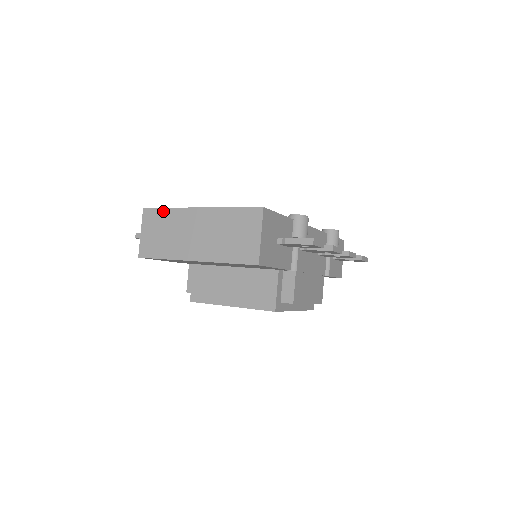
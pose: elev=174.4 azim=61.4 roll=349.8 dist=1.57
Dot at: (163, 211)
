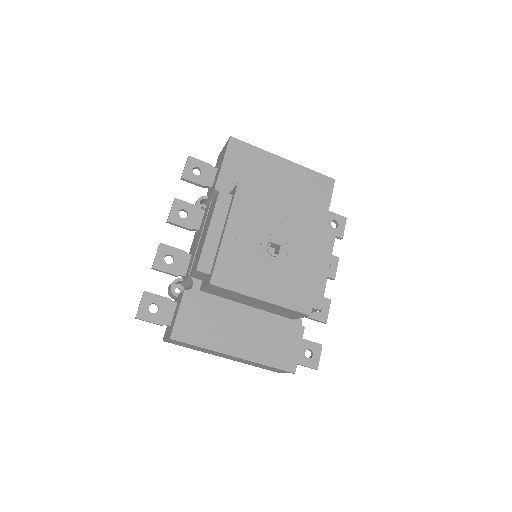
Dot at: occluded
